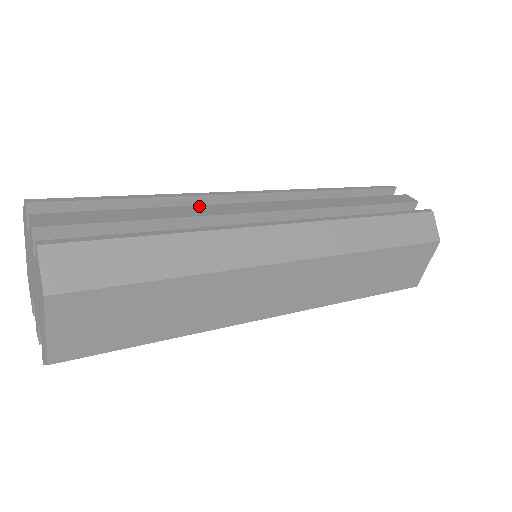
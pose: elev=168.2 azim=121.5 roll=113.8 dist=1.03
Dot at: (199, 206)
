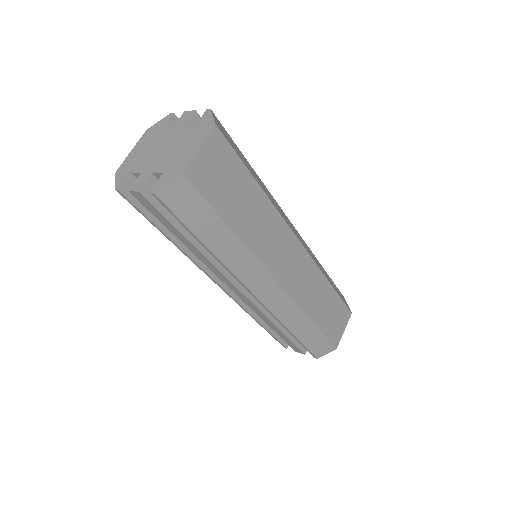
Dot at: occluded
